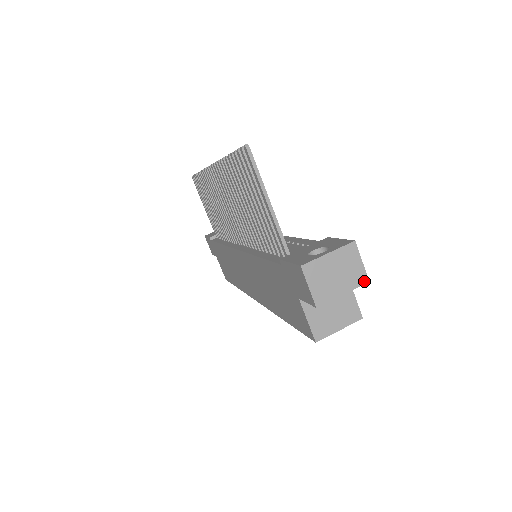
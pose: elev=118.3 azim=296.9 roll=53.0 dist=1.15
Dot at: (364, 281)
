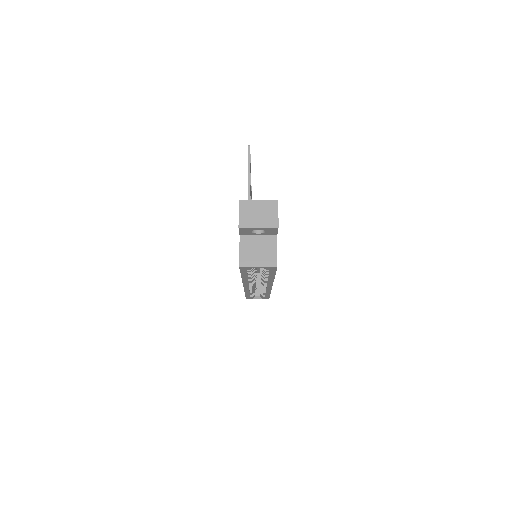
Dot at: (275, 226)
